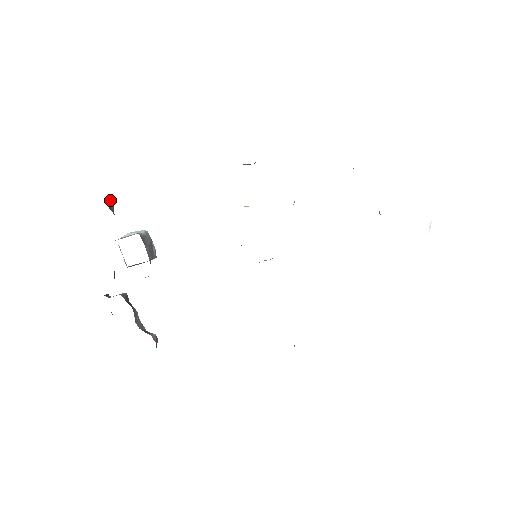
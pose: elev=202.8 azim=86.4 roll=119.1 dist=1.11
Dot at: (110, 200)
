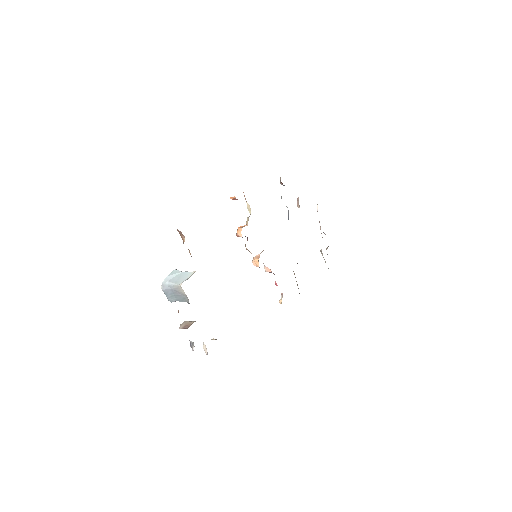
Dot at: occluded
